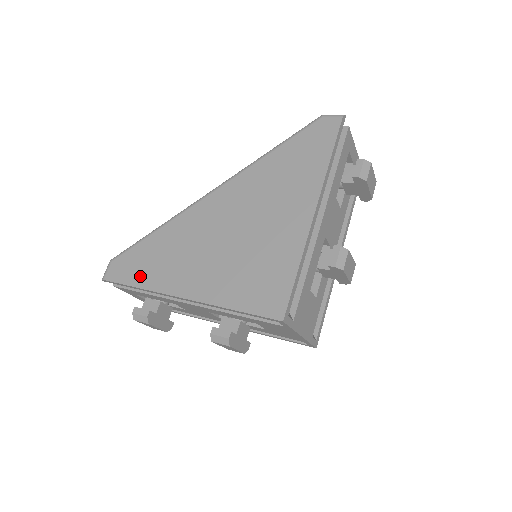
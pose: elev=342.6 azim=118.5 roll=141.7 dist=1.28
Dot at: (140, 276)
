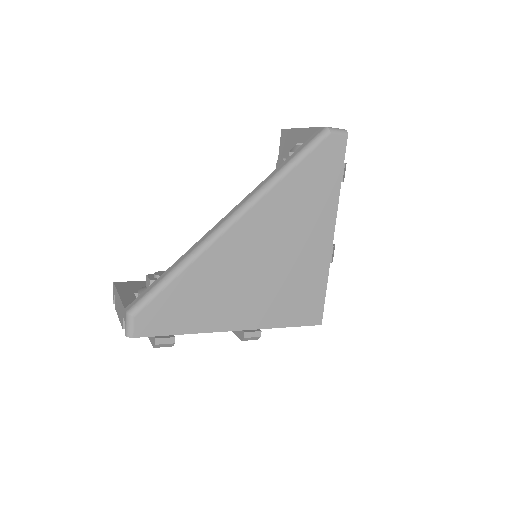
Dot at: (181, 323)
